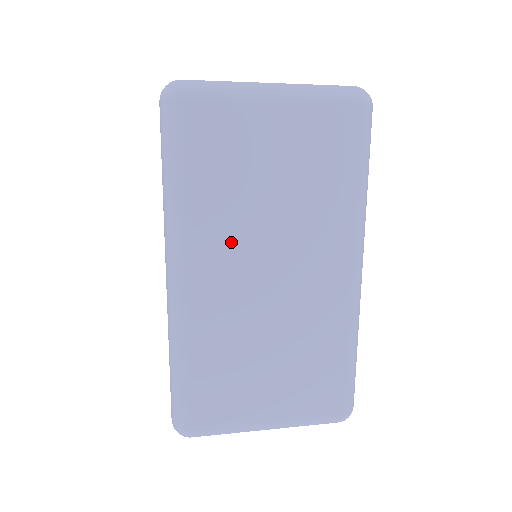
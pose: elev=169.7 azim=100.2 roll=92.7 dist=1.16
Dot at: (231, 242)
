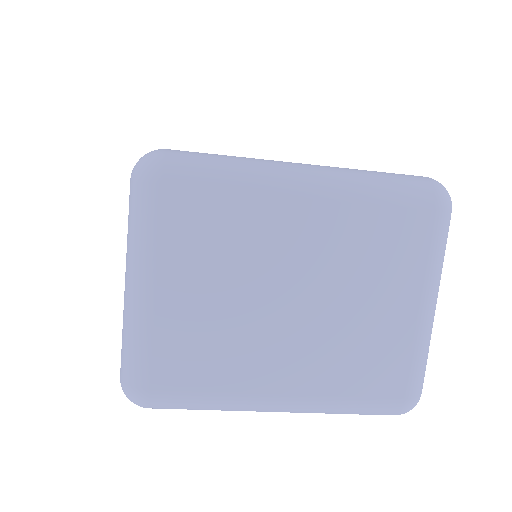
Dot at: occluded
